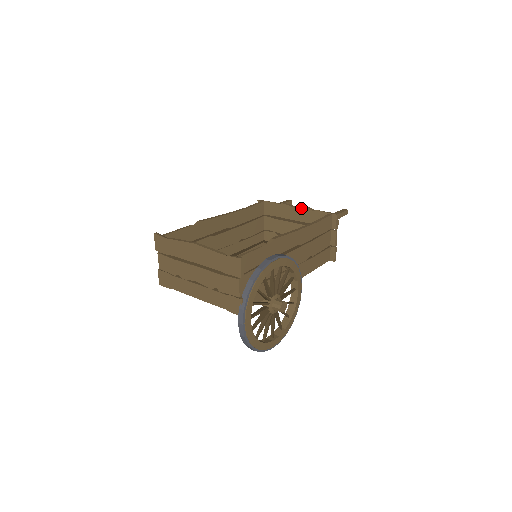
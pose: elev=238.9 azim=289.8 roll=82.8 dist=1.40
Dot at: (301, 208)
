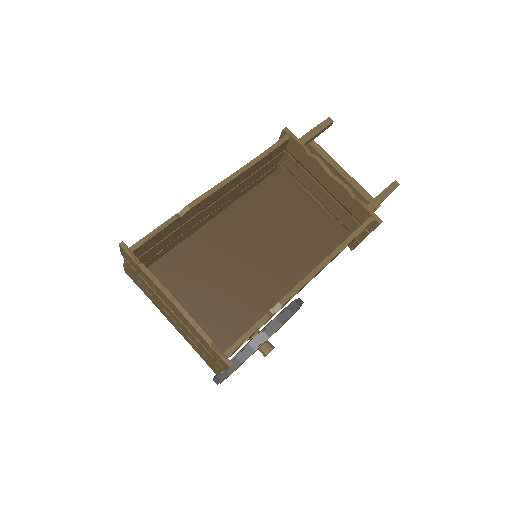
Dot at: (338, 183)
